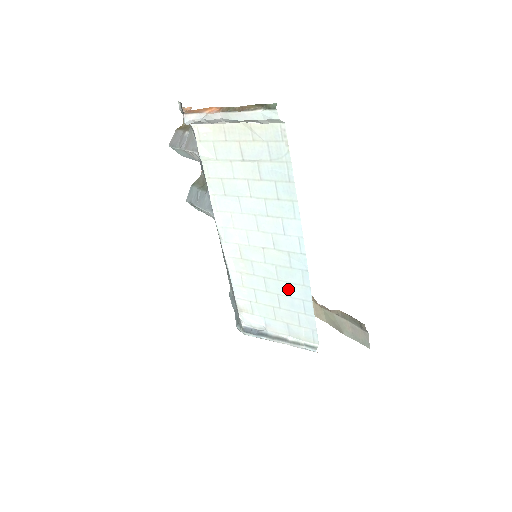
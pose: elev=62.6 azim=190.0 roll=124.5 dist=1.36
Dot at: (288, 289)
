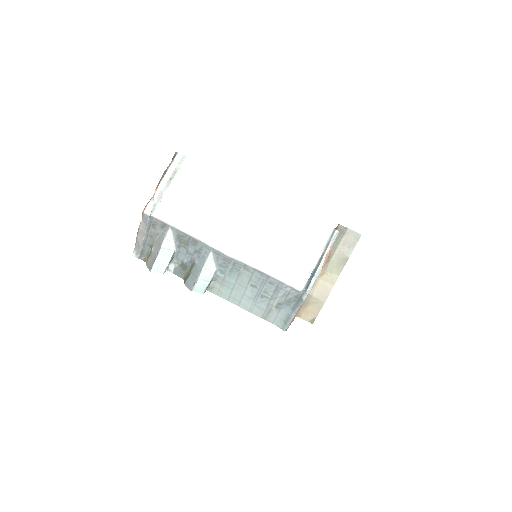
Dot at: (284, 224)
